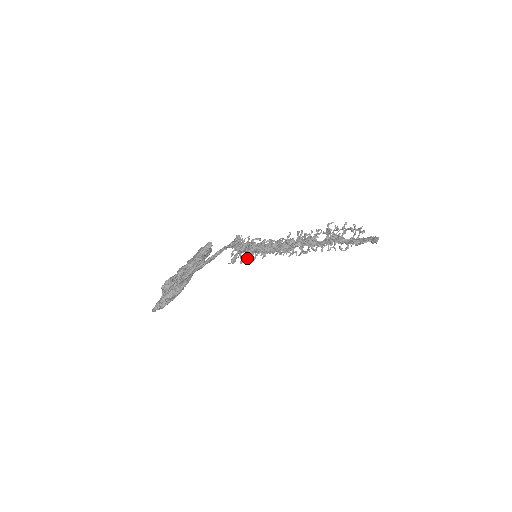
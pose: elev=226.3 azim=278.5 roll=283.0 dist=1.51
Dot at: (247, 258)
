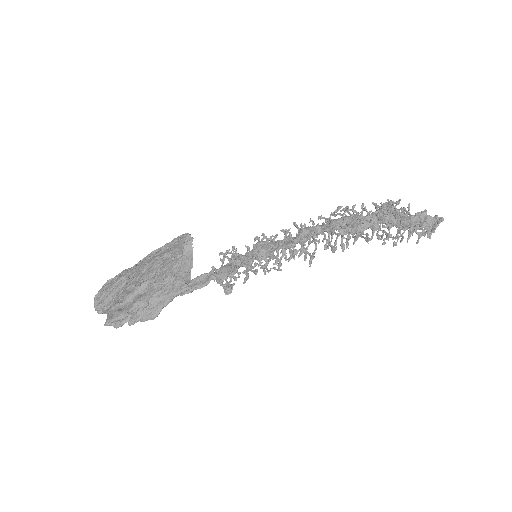
Dot at: occluded
